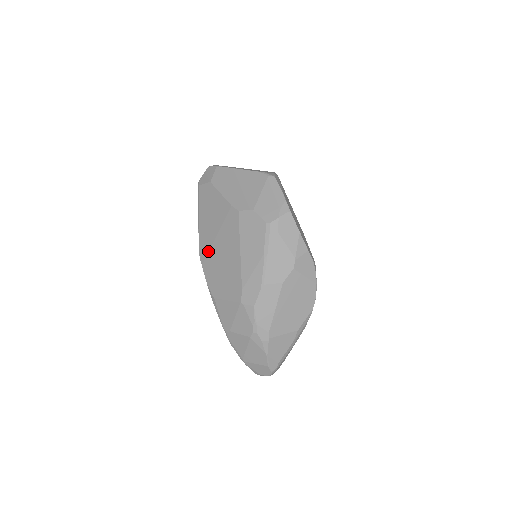
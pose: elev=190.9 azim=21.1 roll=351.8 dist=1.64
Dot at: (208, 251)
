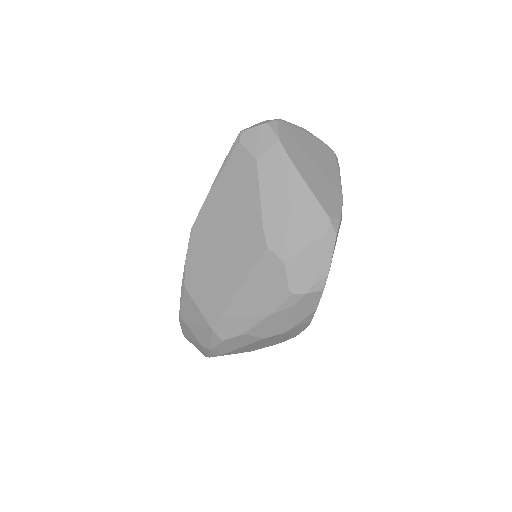
Dot at: (205, 237)
